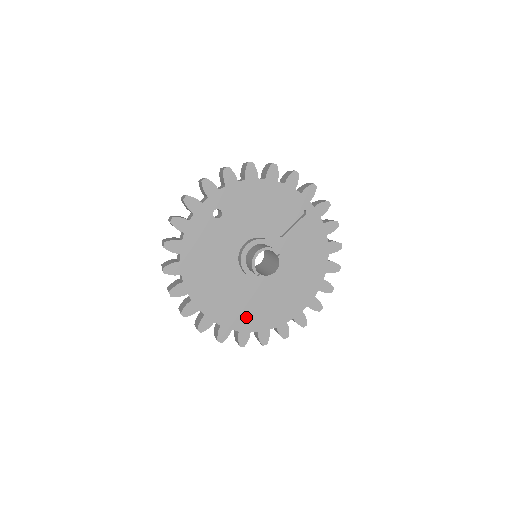
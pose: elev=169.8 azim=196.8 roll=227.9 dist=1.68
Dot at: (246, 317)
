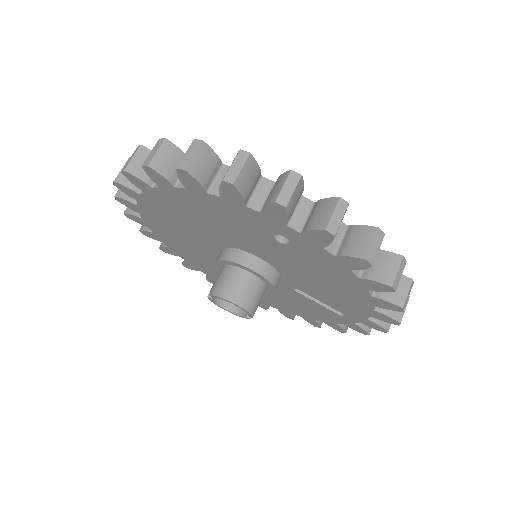
Dot at: (174, 241)
